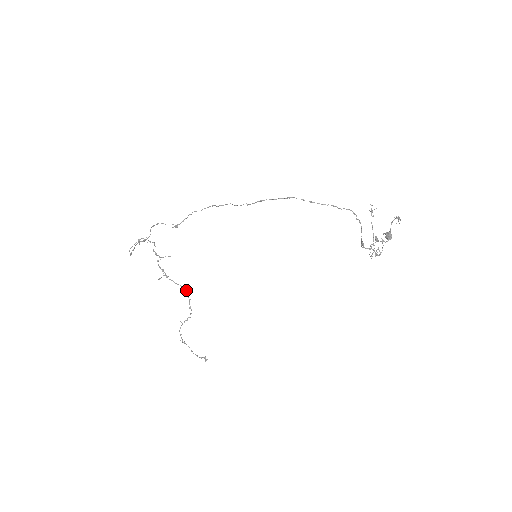
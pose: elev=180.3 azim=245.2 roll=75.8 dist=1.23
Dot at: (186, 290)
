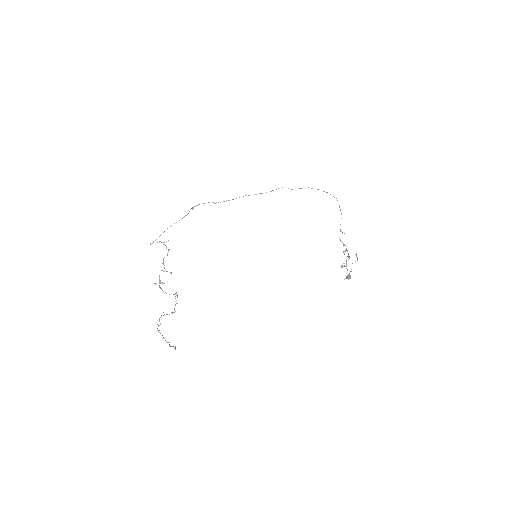
Dot at: occluded
